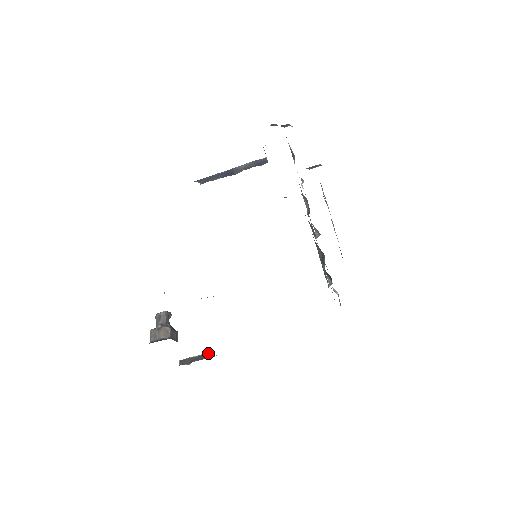
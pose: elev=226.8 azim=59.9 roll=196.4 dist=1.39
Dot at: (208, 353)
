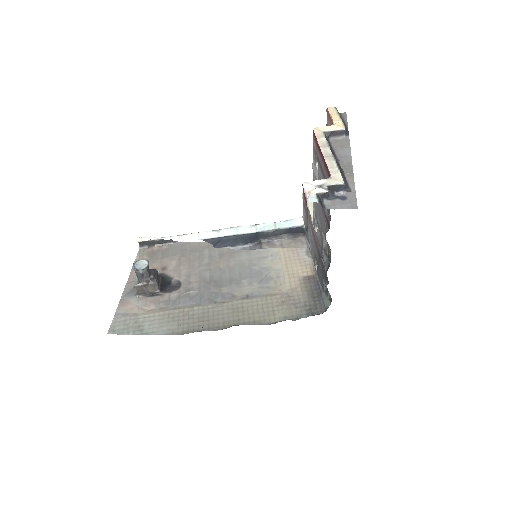
Dot at: occluded
